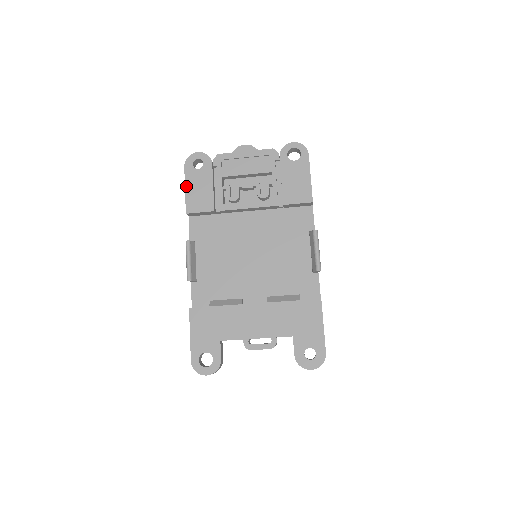
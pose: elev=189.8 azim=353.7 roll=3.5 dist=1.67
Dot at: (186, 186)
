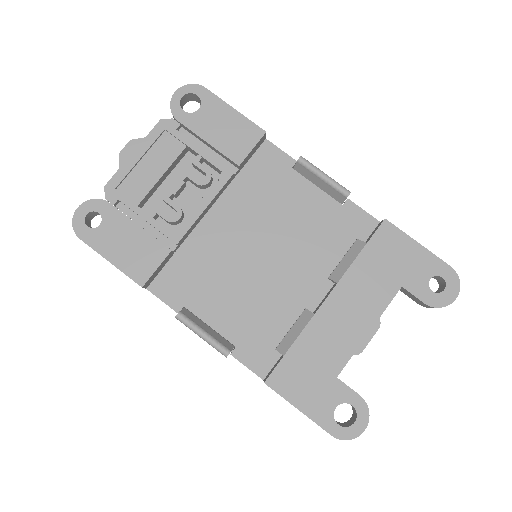
Dot at: (107, 258)
